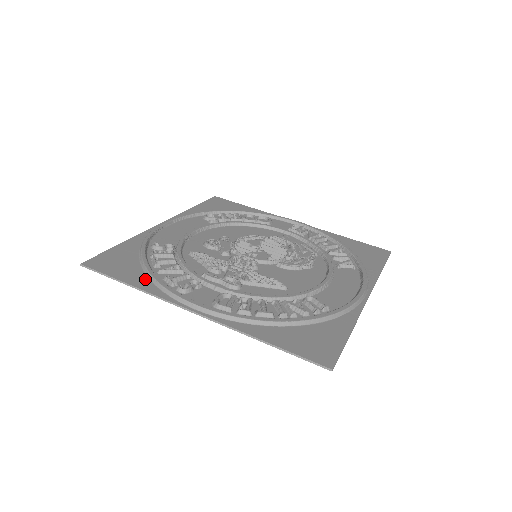
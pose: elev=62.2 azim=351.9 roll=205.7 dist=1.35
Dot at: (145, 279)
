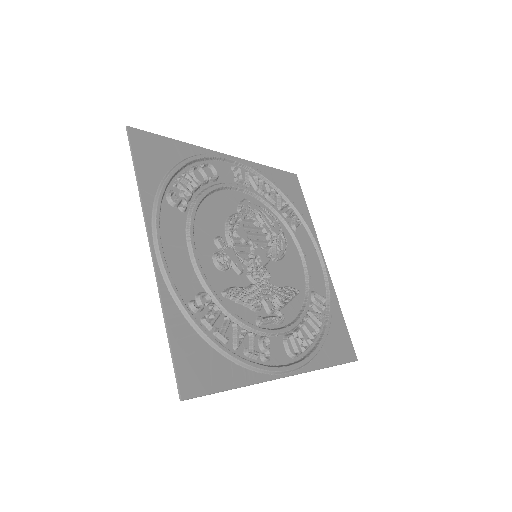
Dot at: (238, 369)
